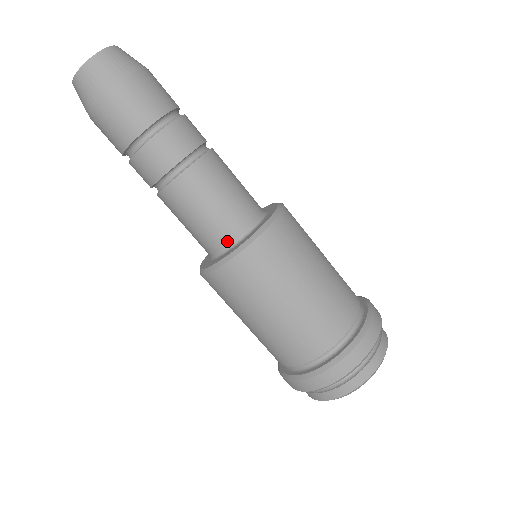
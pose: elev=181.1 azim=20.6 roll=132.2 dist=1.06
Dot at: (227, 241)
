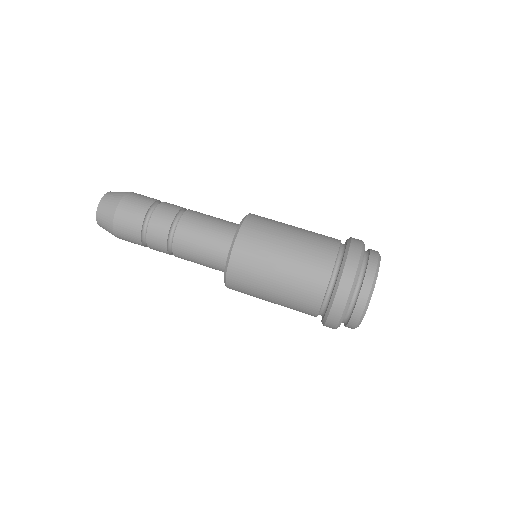
Dot at: (223, 259)
